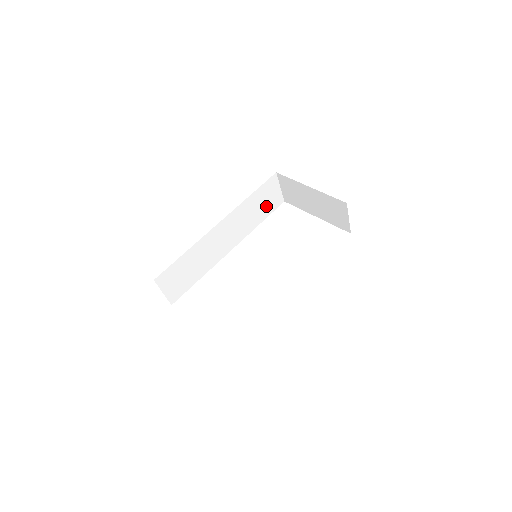
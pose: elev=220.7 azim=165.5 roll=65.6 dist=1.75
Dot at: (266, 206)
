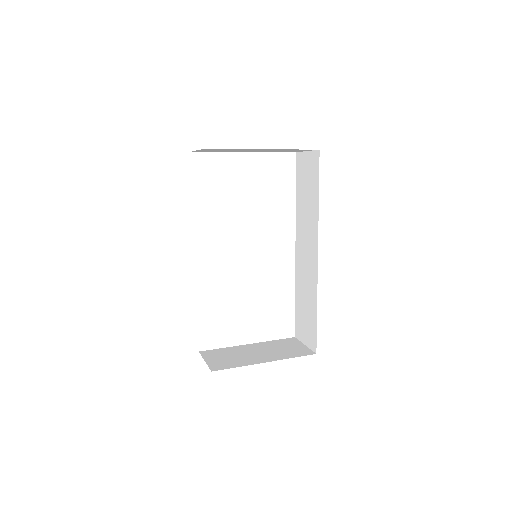
Dot at: occluded
